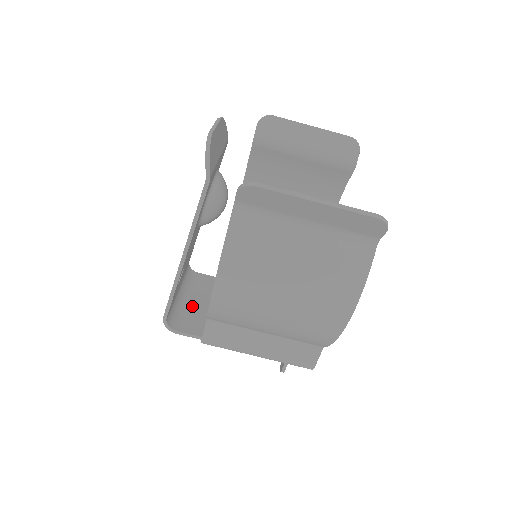
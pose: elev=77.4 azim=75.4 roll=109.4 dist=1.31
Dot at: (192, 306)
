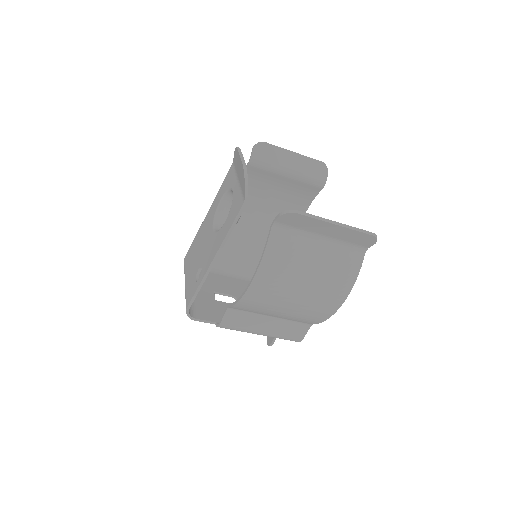
Dot at: (199, 297)
